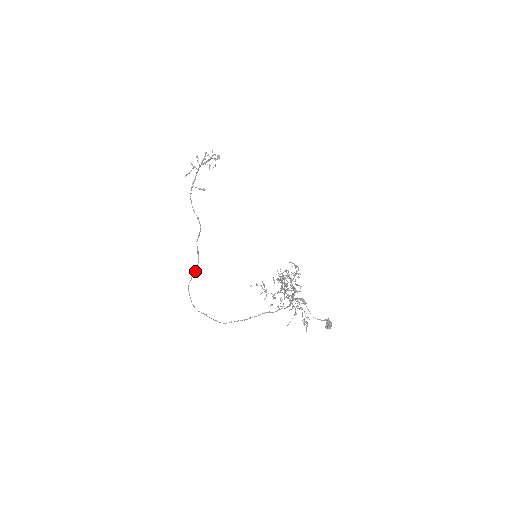
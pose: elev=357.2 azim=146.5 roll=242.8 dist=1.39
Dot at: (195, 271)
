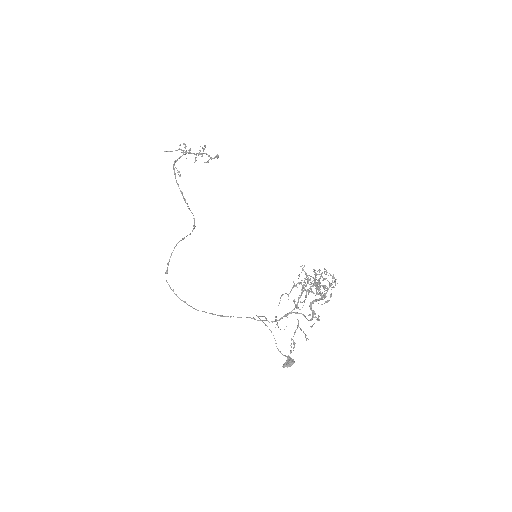
Dot at: (190, 233)
